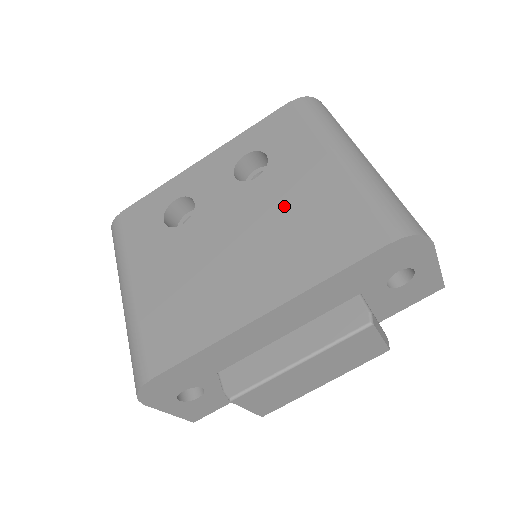
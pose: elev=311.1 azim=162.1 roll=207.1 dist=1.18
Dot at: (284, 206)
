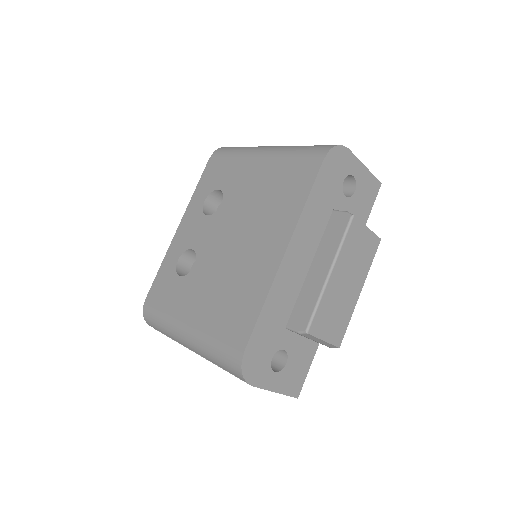
Dot at: (250, 199)
